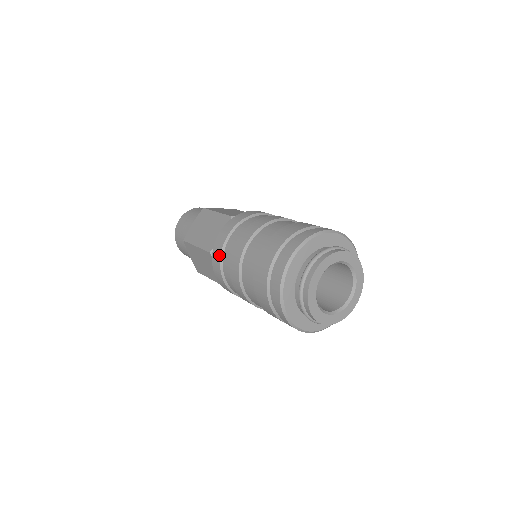
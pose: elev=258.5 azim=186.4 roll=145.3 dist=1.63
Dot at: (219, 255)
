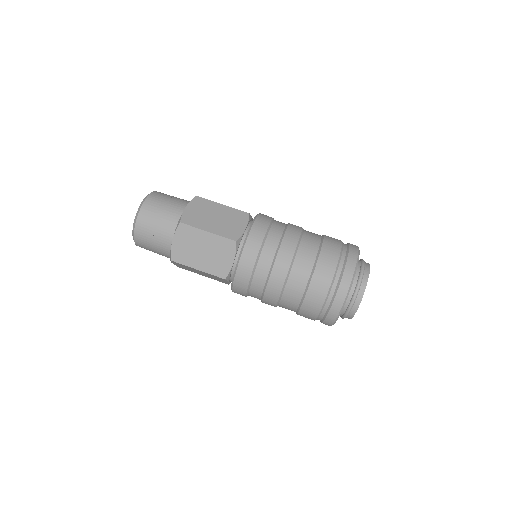
Dot at: (259, 246)
